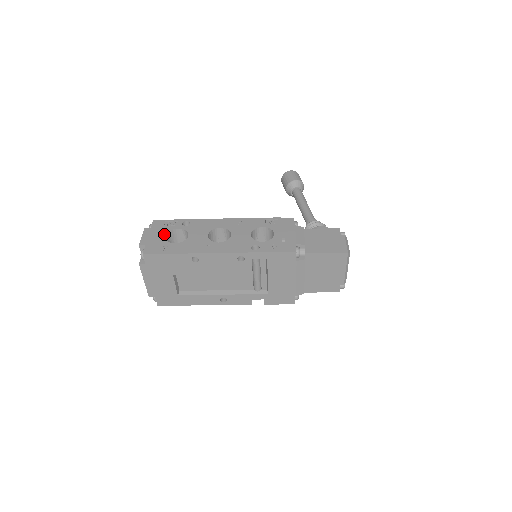
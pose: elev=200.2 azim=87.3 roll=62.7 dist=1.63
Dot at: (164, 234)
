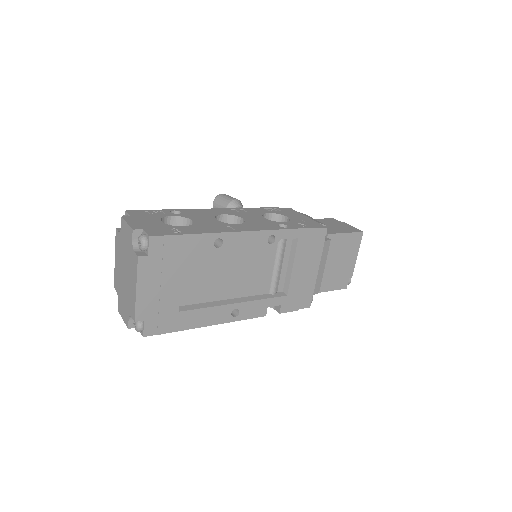
Dot at: (158, 220)
